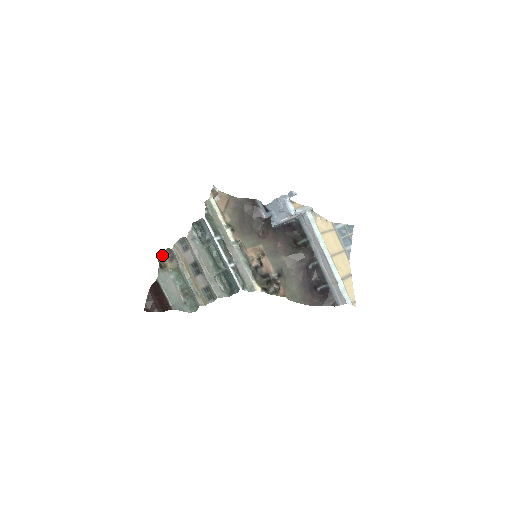
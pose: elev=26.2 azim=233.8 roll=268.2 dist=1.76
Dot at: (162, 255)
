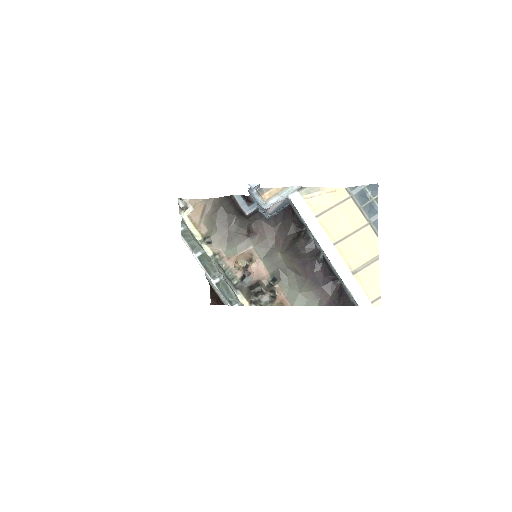
Dot at: occluded
